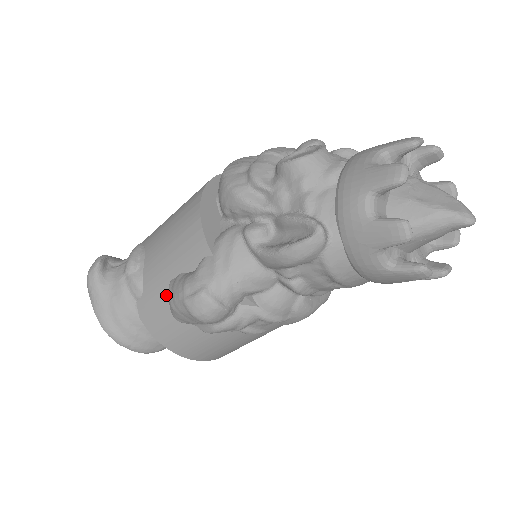
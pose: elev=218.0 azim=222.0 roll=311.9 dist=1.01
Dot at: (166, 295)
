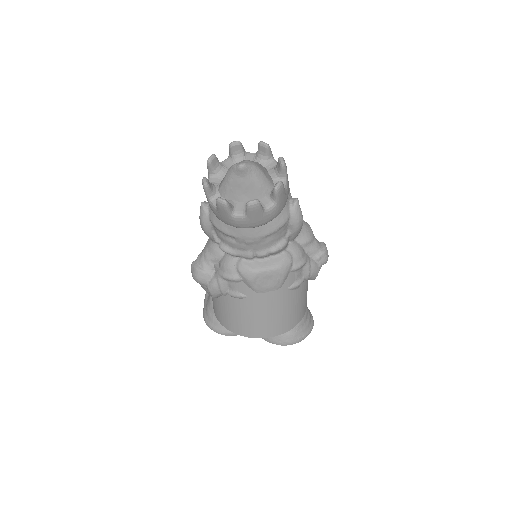
Dot at: occluded
